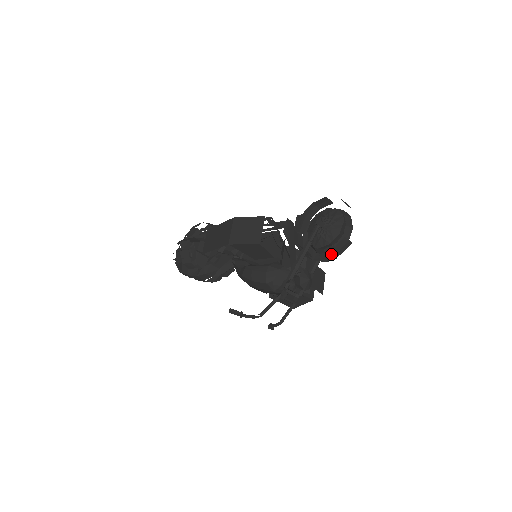
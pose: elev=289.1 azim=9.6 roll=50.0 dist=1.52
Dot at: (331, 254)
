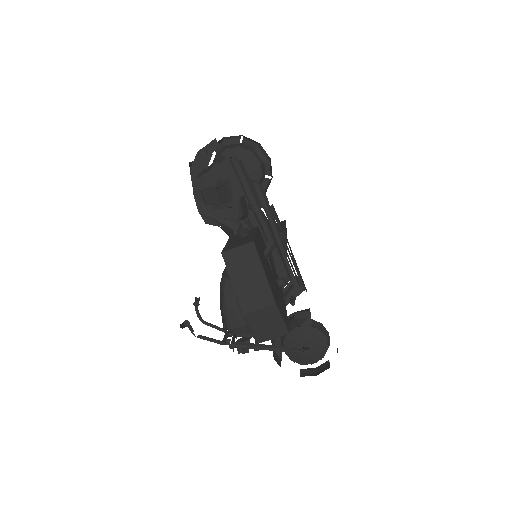
Dot at: occluded
